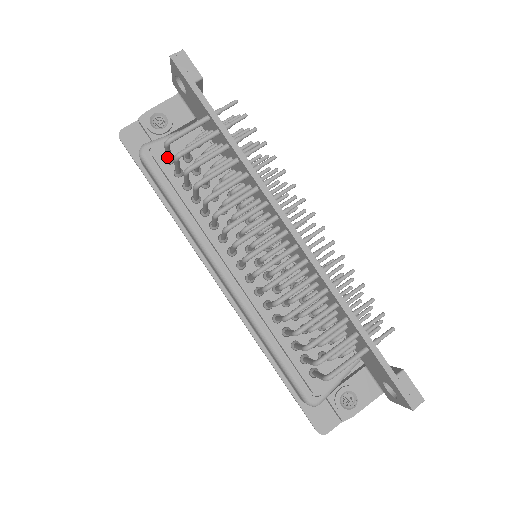
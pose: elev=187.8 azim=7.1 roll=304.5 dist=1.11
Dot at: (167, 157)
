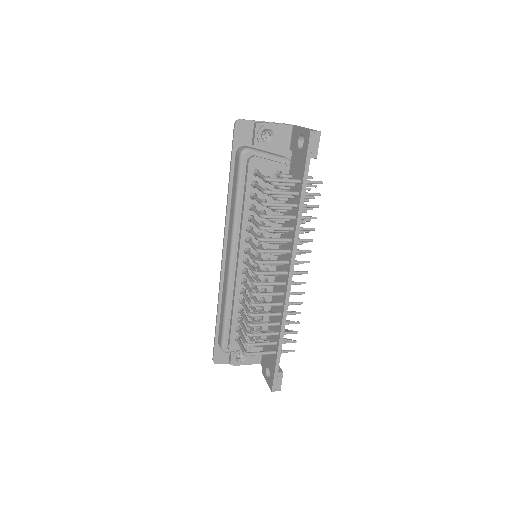
Dot at: (257, 175)
